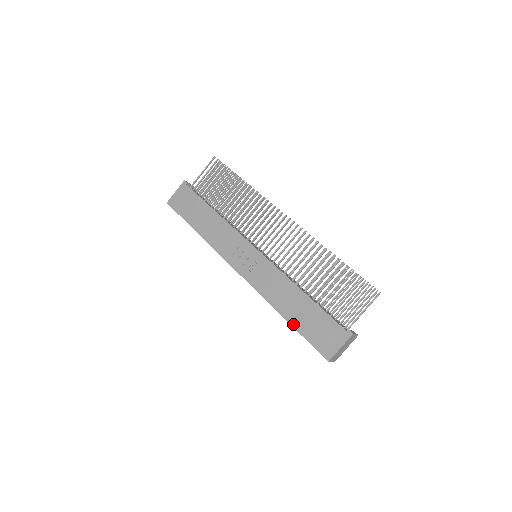
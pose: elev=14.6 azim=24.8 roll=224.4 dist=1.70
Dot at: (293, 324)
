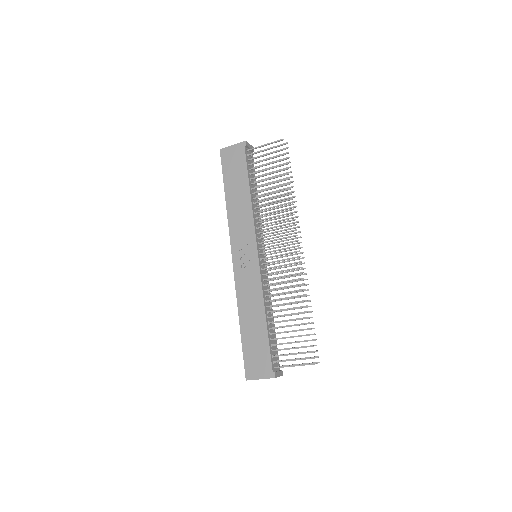
Dot at: (242, 334)
